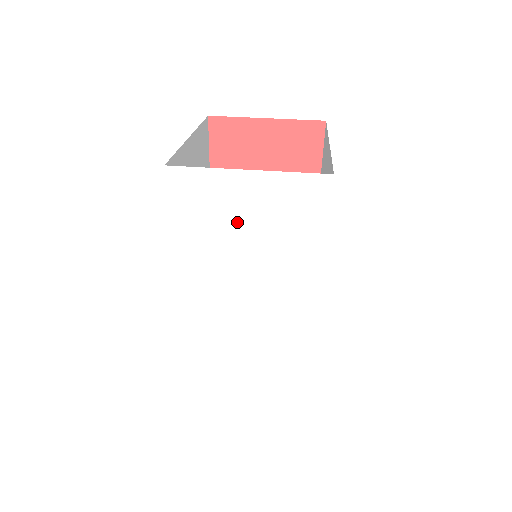
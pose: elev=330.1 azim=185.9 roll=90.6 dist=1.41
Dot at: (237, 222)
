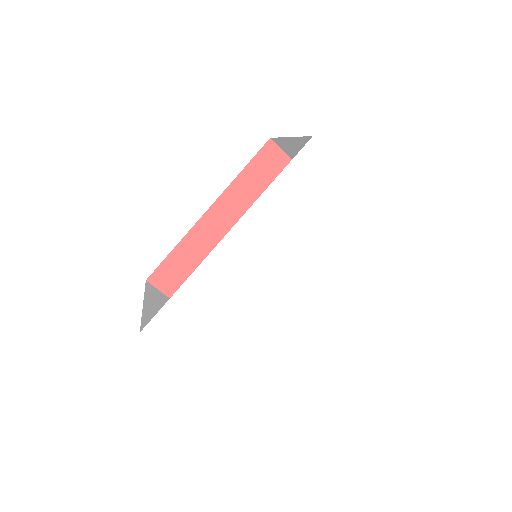
Dot at: (322, 211)
